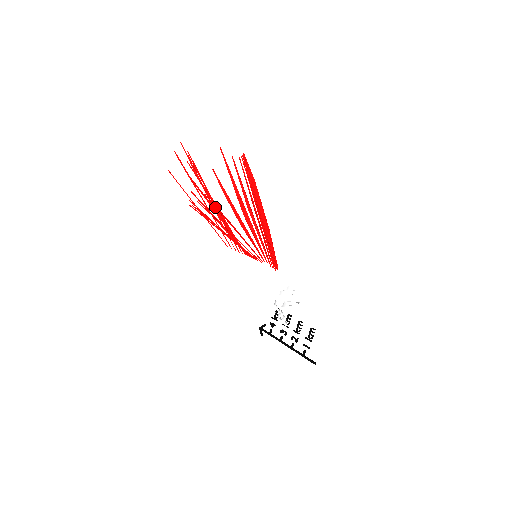
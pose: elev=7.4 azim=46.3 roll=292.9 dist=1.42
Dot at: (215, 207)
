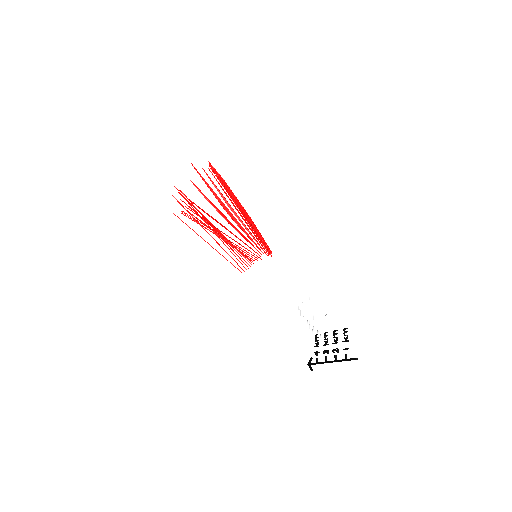
Dot at: occluded
